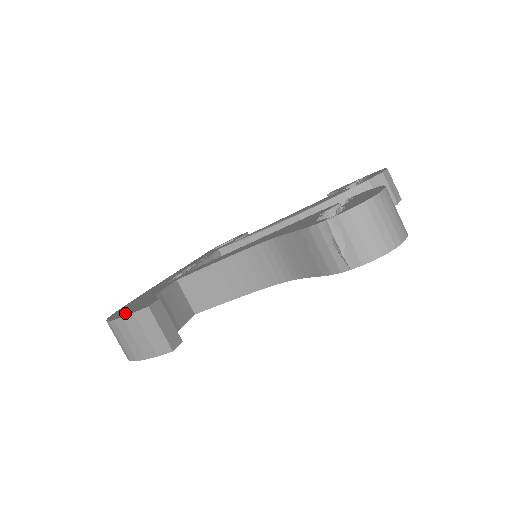
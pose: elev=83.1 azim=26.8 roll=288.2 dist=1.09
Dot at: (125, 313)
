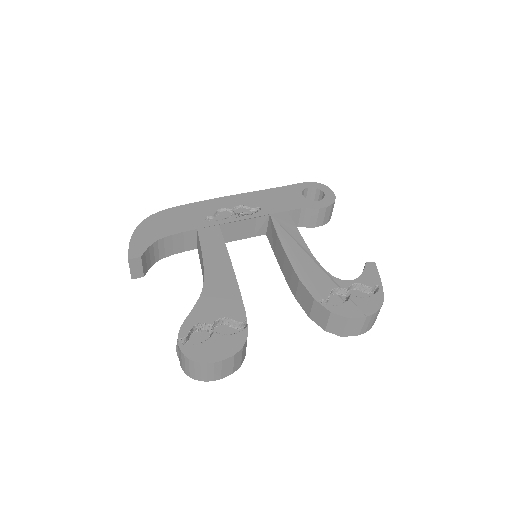
Dot at: (138, 237)
